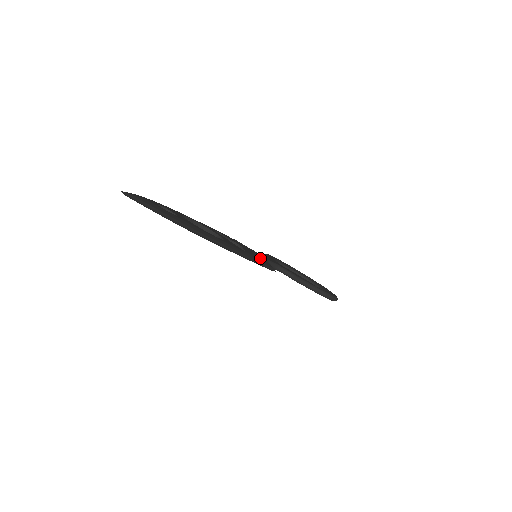
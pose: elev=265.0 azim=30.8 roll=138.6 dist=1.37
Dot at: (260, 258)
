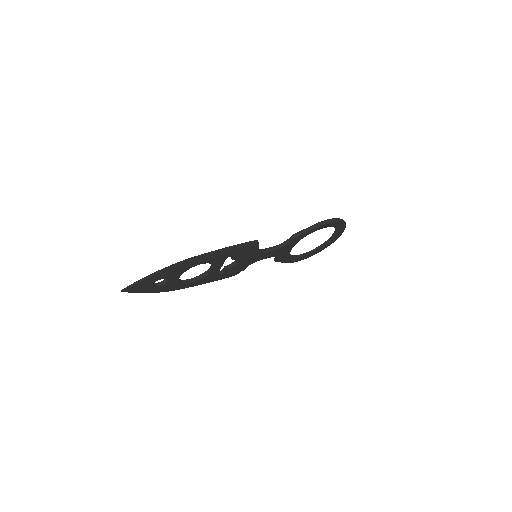
Dot at: occluded
